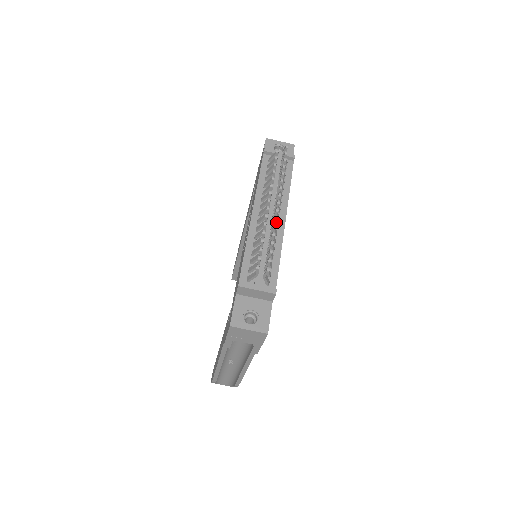
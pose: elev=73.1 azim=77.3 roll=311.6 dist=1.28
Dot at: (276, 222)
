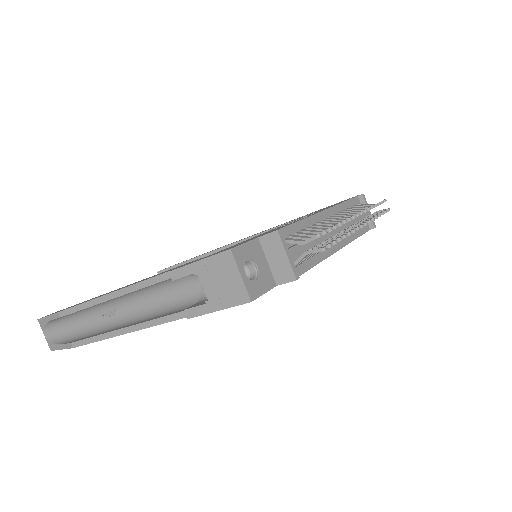
Dot at: occluded
